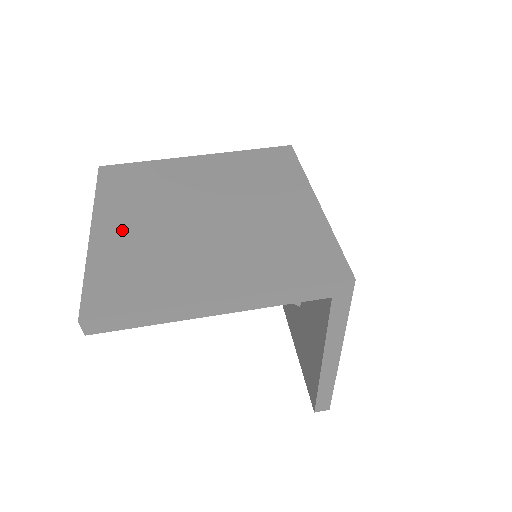
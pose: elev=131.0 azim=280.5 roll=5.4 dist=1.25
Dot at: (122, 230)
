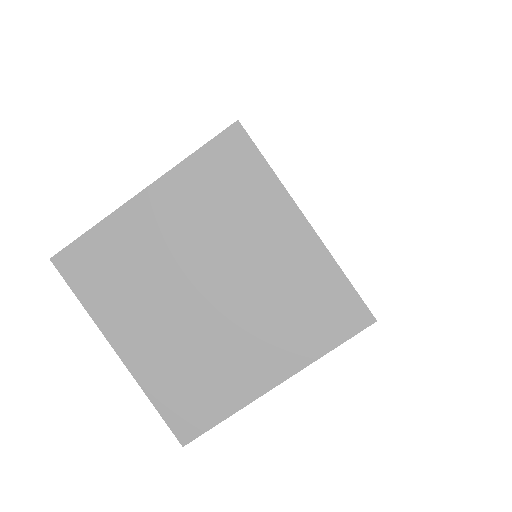
Dot at: (145, 344)
